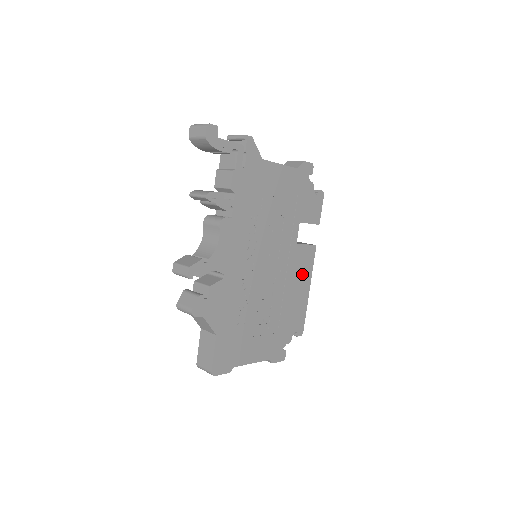
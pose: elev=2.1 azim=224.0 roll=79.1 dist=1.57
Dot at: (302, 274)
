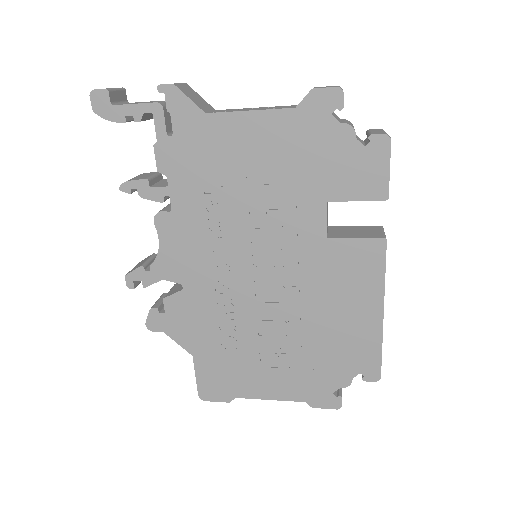
Dot at: (356, 287)
